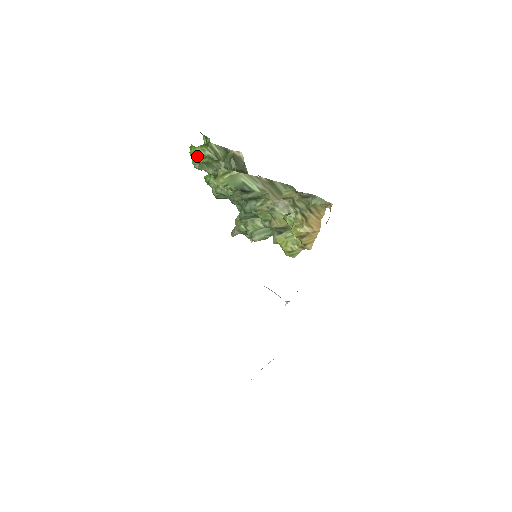
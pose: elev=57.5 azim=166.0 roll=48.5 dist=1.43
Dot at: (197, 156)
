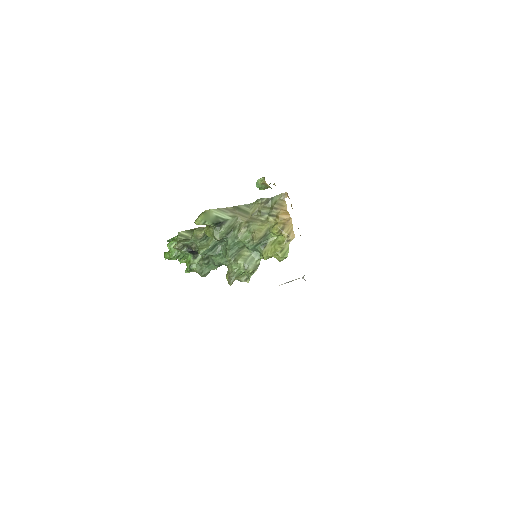
Dot at: (172, 247)
